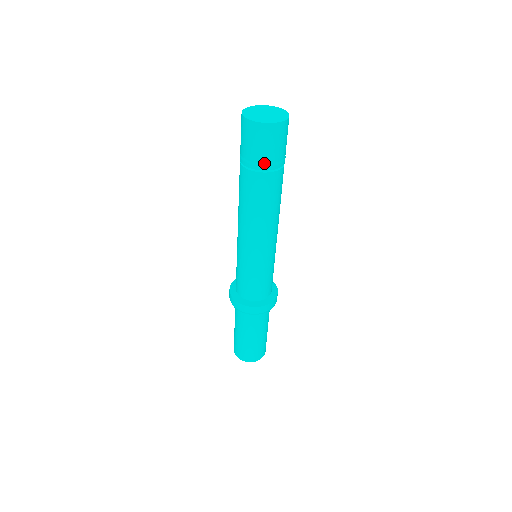
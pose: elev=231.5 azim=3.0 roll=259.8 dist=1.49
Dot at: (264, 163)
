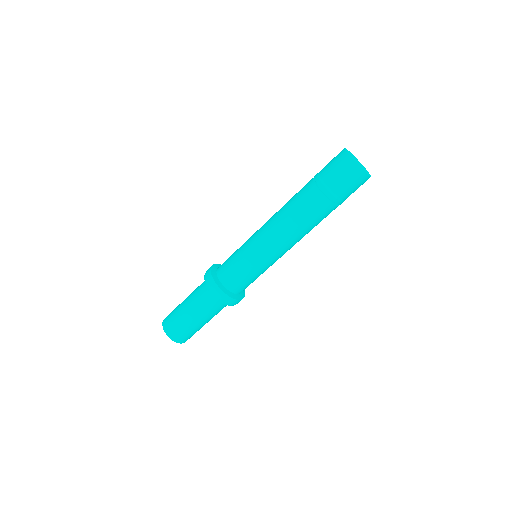
Dot at: (344, 200)
